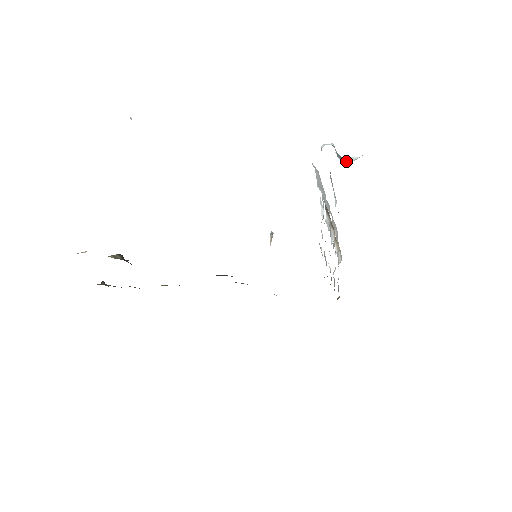
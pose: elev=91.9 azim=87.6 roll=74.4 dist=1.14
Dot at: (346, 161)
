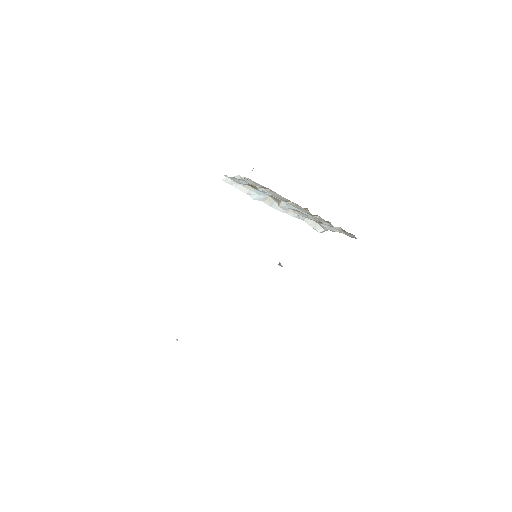
Dot at: occluded
